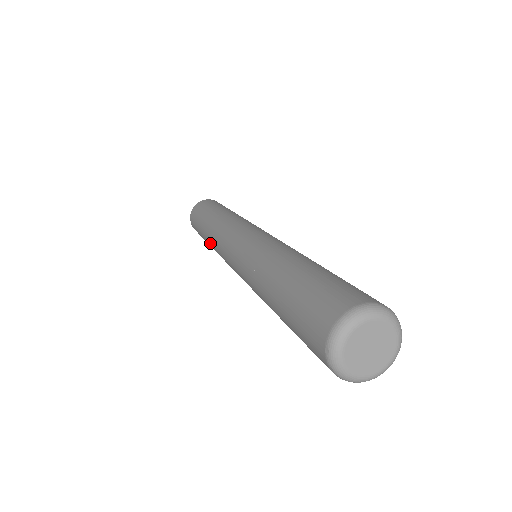
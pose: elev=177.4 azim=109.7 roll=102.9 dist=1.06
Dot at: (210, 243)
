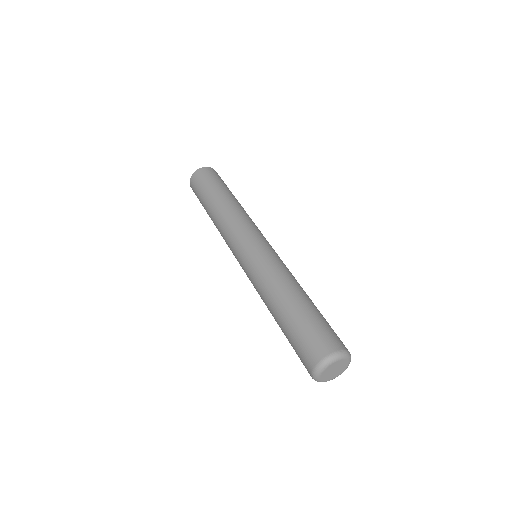
Dot at: (216, 227)
